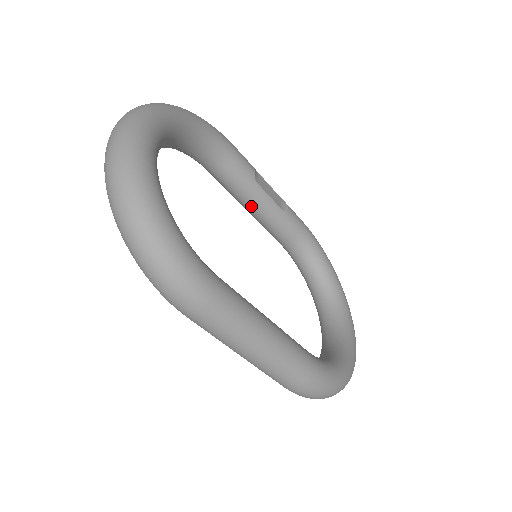
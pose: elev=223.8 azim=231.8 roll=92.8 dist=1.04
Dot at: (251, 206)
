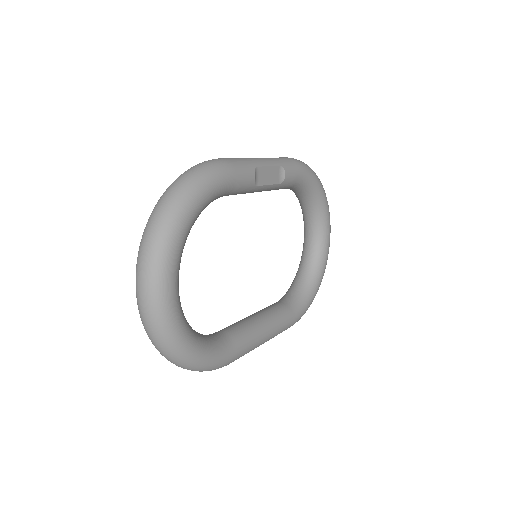
Dot at: occluded
